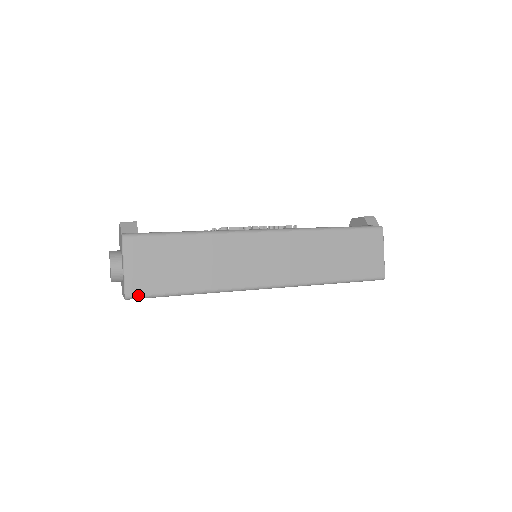
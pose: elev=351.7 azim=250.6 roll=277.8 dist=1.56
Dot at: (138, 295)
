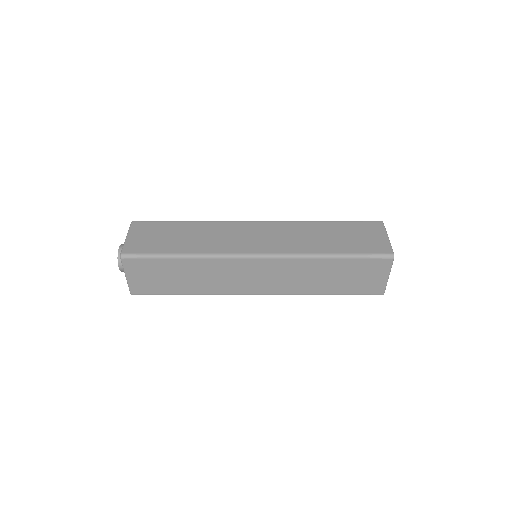
Dot at: (132, 254)
